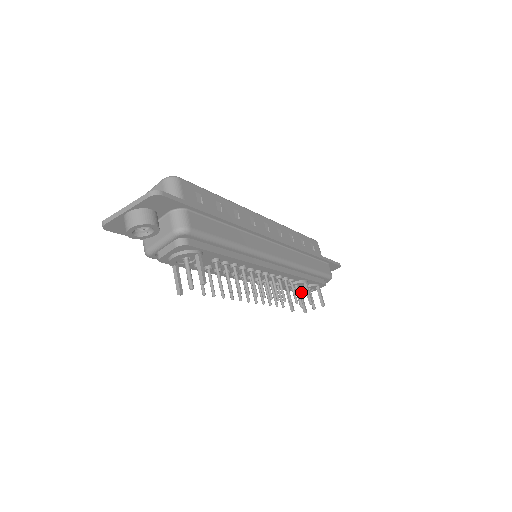
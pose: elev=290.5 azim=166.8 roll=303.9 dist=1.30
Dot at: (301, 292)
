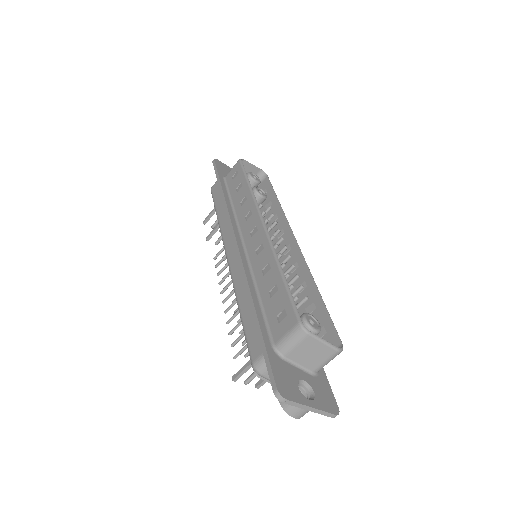
Dot at: occluded
